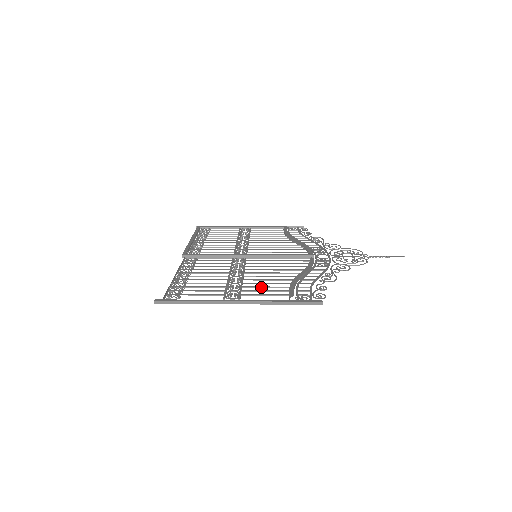
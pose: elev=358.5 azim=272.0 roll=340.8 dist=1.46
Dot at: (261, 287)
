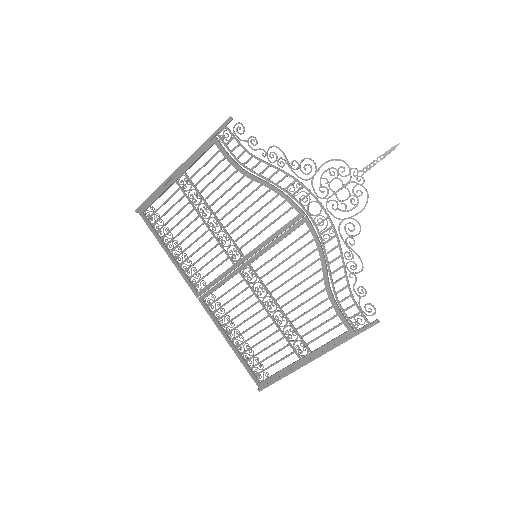
Dot at: (212, 181)
